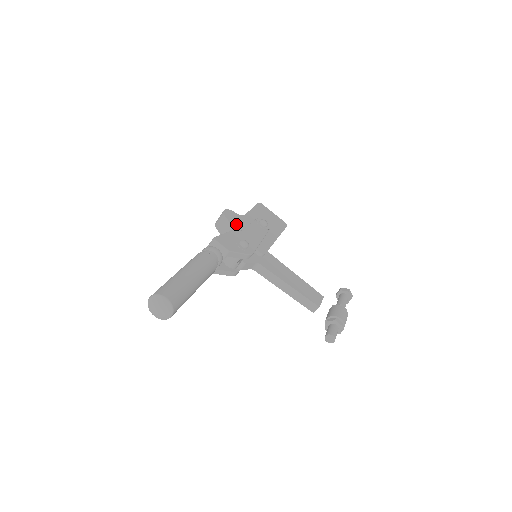
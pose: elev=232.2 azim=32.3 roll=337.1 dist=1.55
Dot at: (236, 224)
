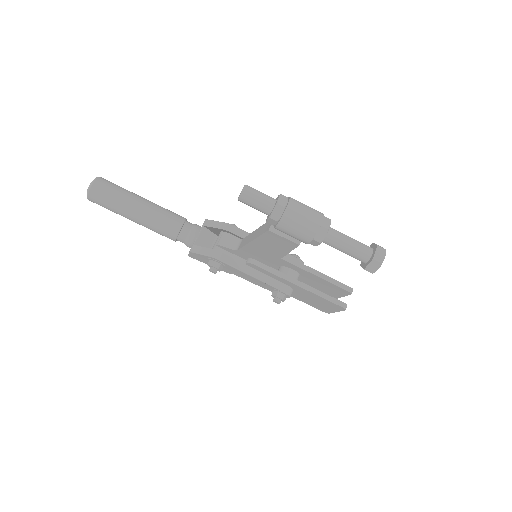
Dot at: occluded
